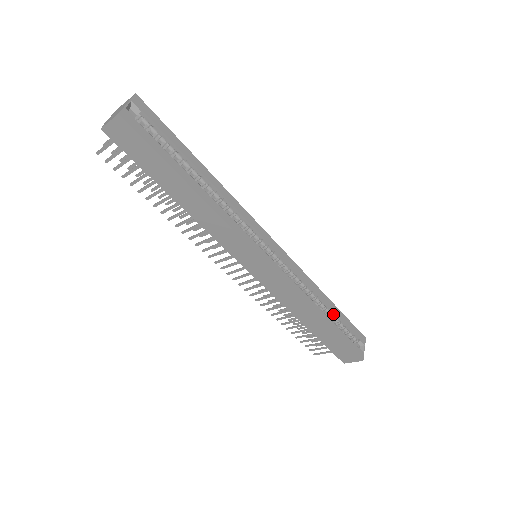
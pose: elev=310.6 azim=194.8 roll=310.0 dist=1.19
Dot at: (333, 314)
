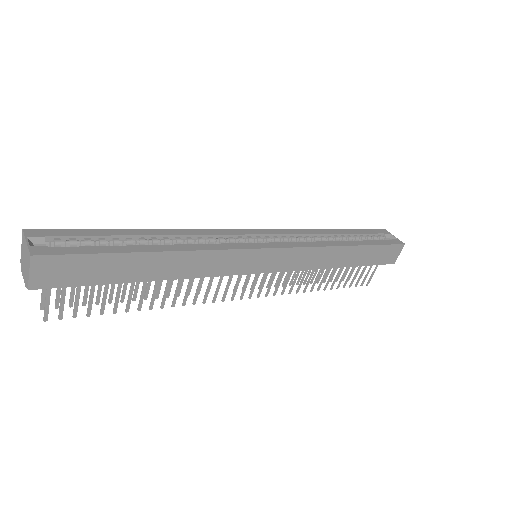
Dot at: (350, 236)
